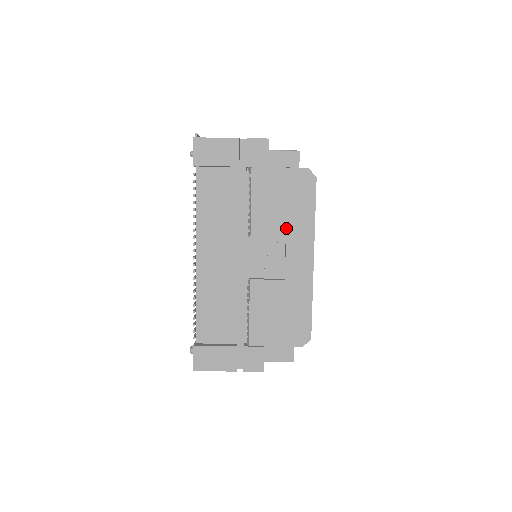
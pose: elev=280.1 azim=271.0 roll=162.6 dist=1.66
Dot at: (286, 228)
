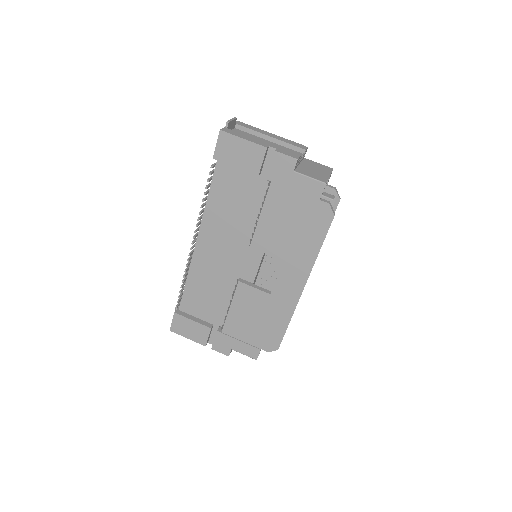
Dot at: (287, 251)
